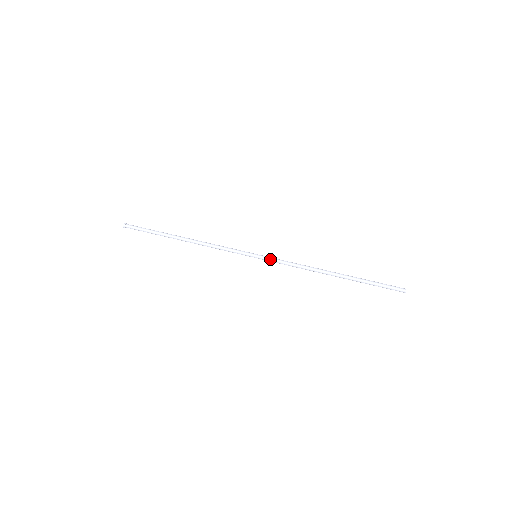
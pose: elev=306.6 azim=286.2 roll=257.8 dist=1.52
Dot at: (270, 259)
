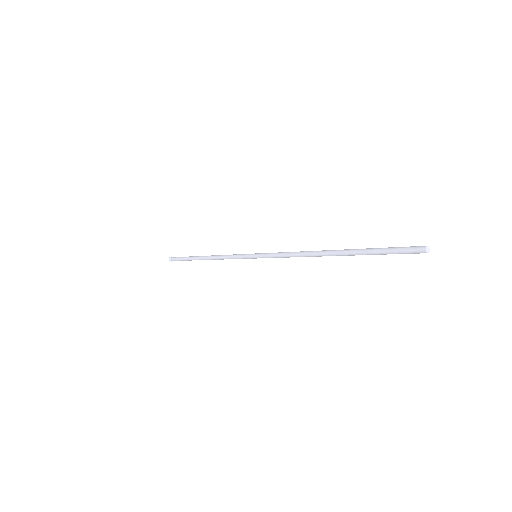
Dot at: (266, 254)
